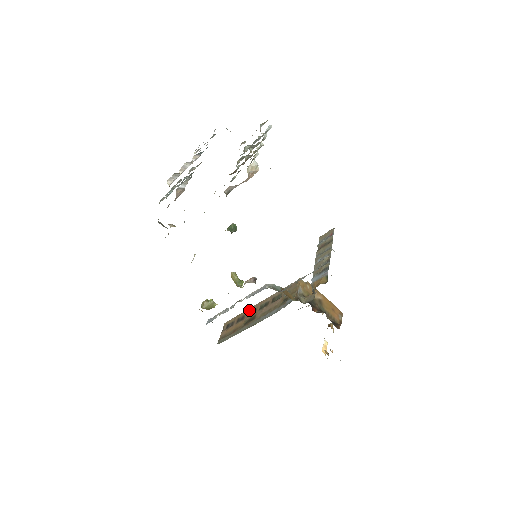
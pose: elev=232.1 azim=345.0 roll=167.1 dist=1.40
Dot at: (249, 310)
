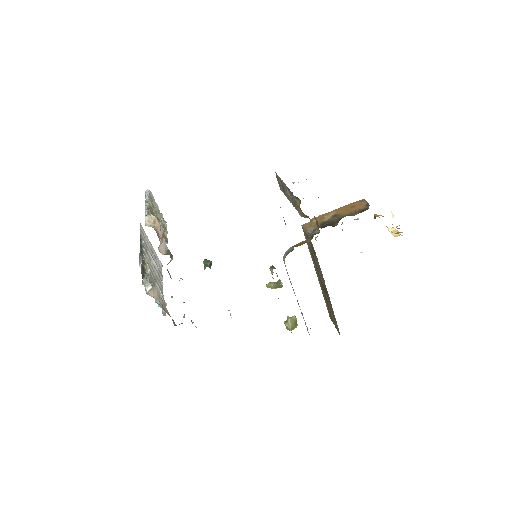
Dot at: (321, 289)
